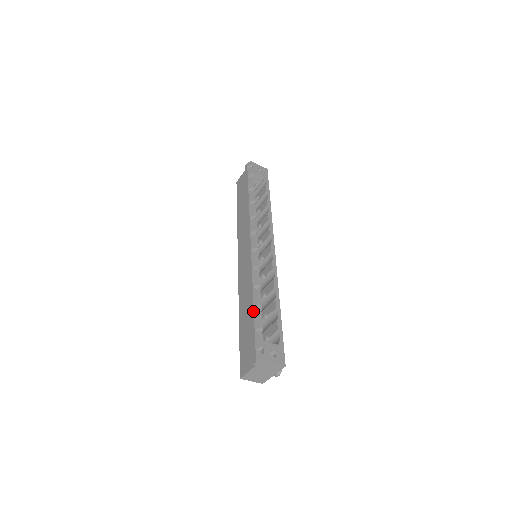
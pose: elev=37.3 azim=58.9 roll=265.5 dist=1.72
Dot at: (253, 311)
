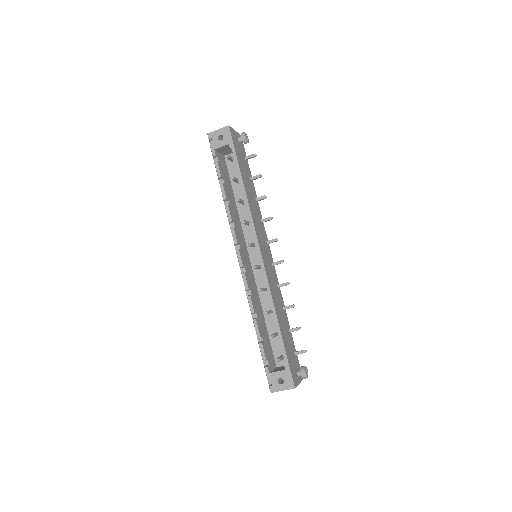
Dot at: occluded
